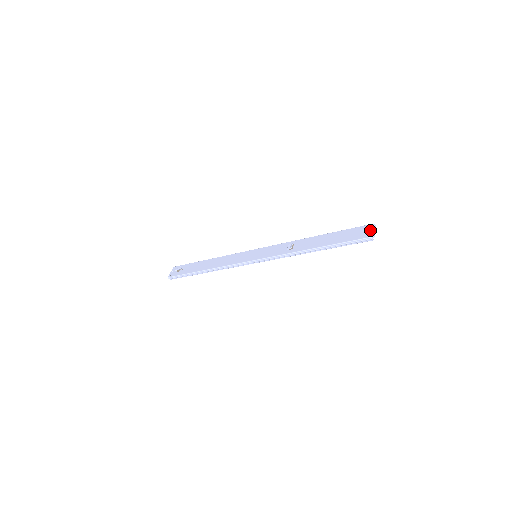
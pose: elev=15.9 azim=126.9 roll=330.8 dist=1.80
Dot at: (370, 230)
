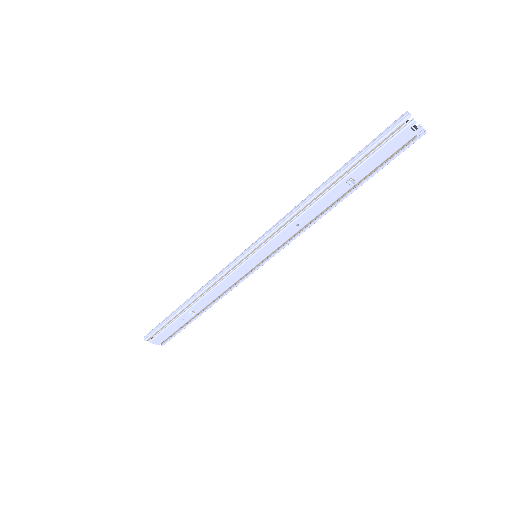
Dot at: occluded
